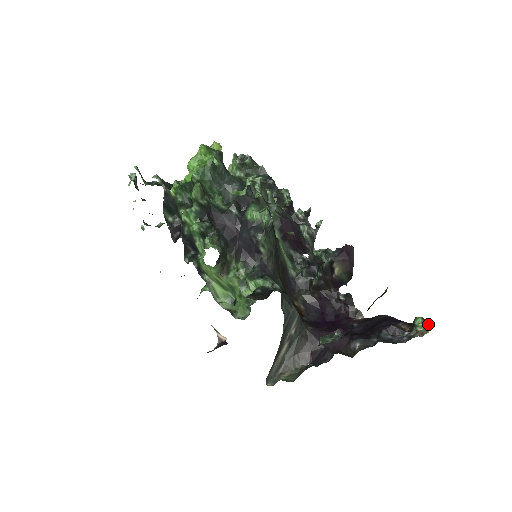
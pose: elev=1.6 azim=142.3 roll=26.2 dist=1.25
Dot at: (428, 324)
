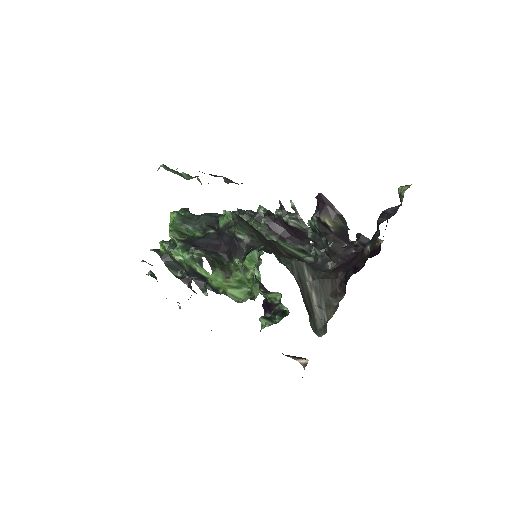
Dot at: (409, 185)
